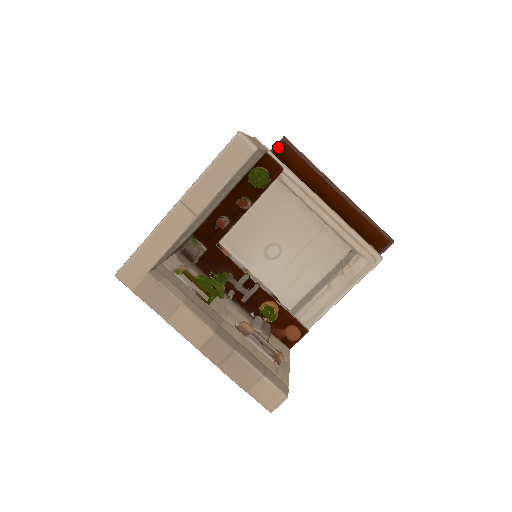
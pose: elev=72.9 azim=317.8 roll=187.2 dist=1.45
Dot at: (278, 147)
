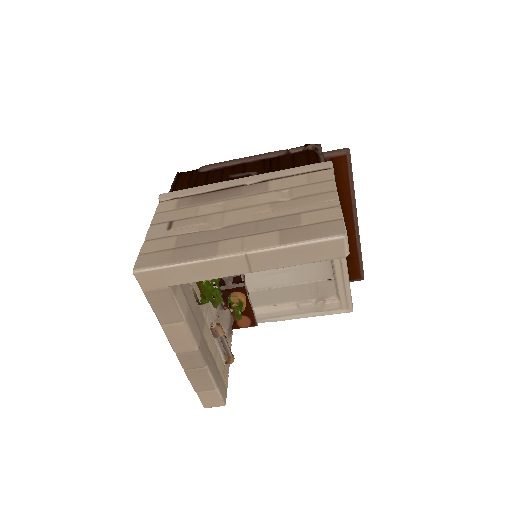
Dot at: (337, 157)
